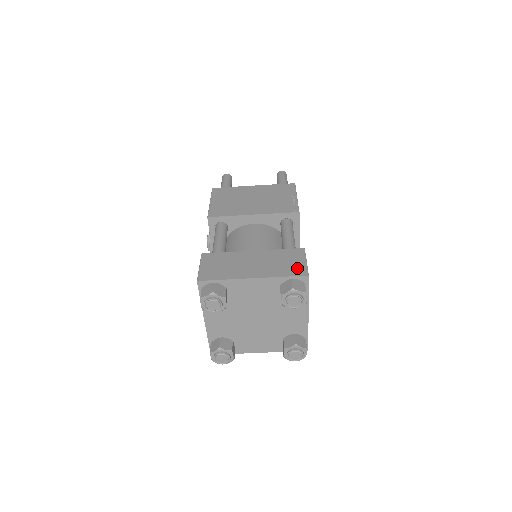
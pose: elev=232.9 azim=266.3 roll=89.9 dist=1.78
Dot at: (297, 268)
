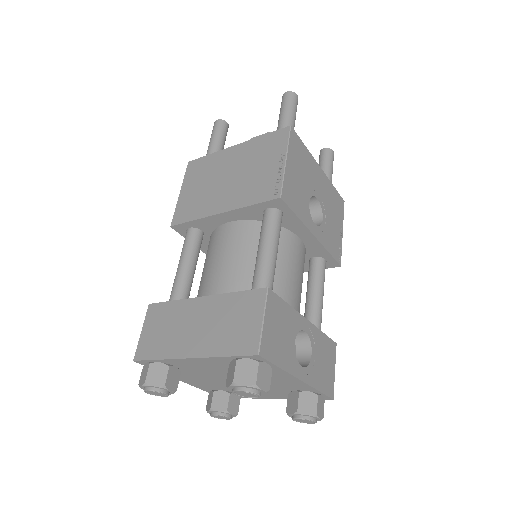
Dot at: (246, 337)
